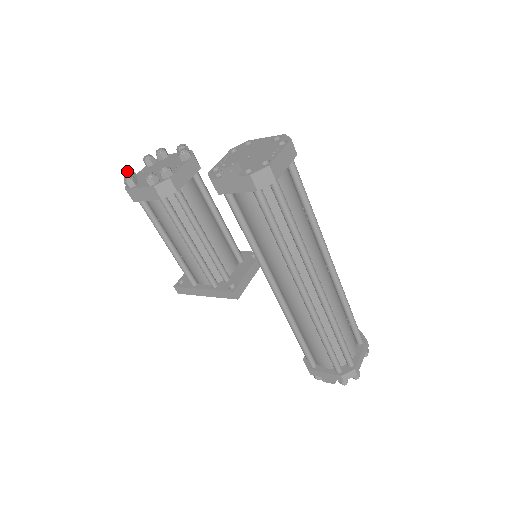
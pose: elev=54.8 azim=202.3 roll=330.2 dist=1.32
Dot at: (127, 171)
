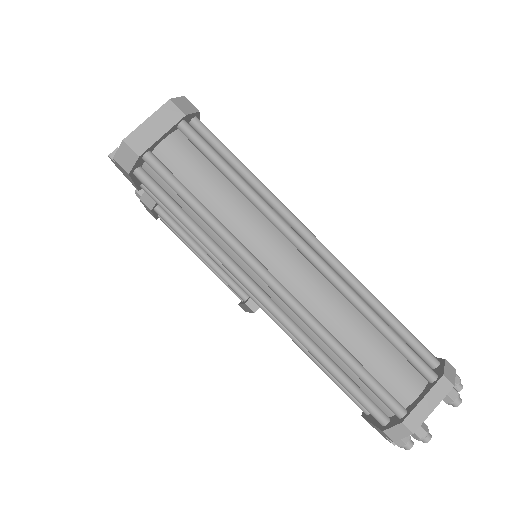
Dot at: occluded
